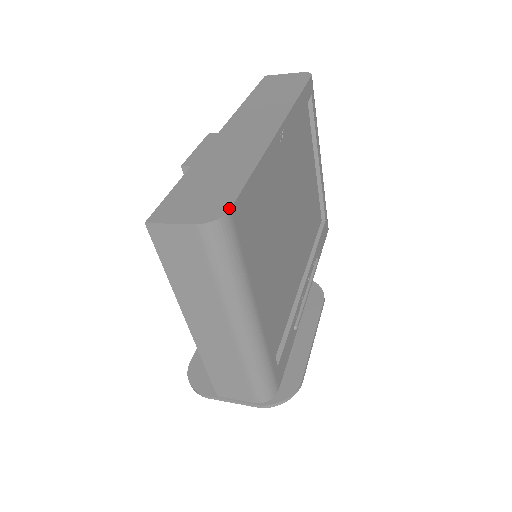
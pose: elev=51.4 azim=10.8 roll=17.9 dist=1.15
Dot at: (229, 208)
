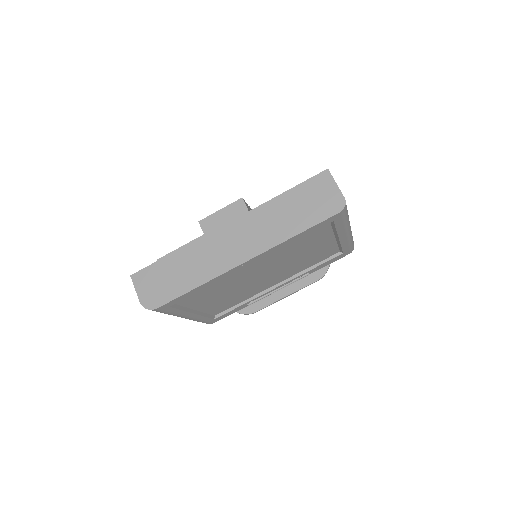
Dot at: (157, 308)
